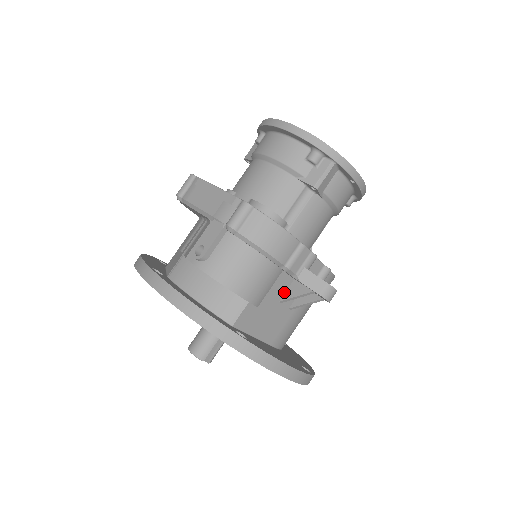
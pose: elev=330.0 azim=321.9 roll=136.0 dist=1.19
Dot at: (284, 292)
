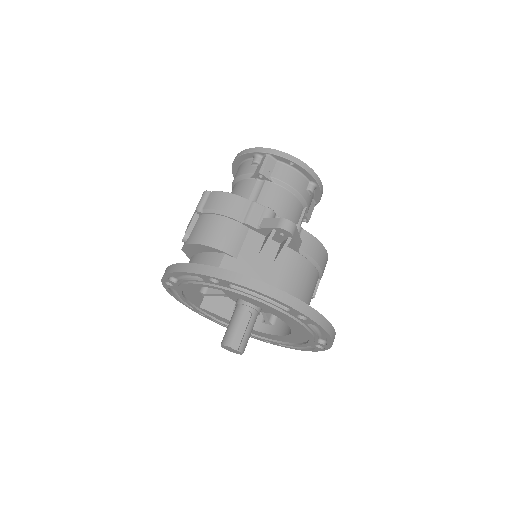
Dot at: (260, 248)
